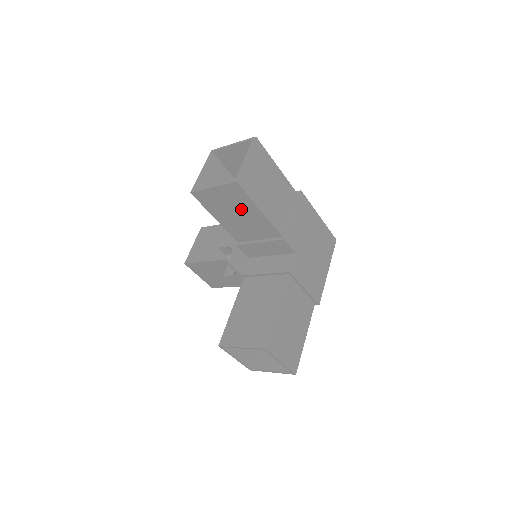
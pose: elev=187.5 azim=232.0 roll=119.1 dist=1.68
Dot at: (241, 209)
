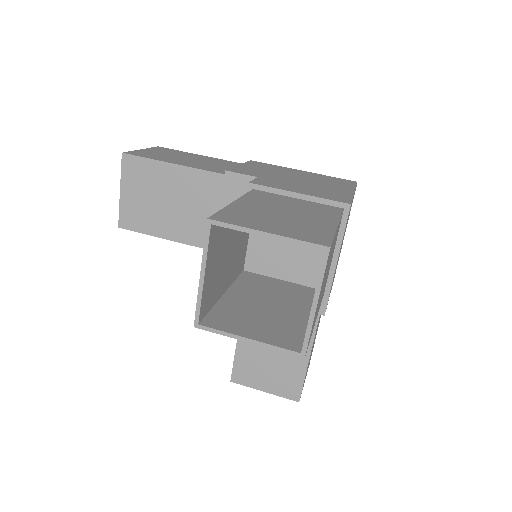
Dot at: (281, 318)
